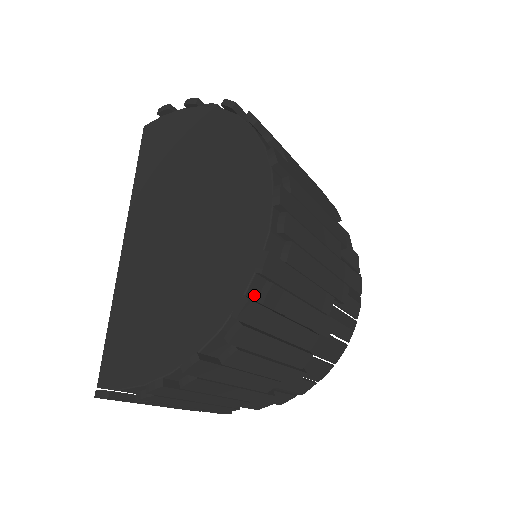
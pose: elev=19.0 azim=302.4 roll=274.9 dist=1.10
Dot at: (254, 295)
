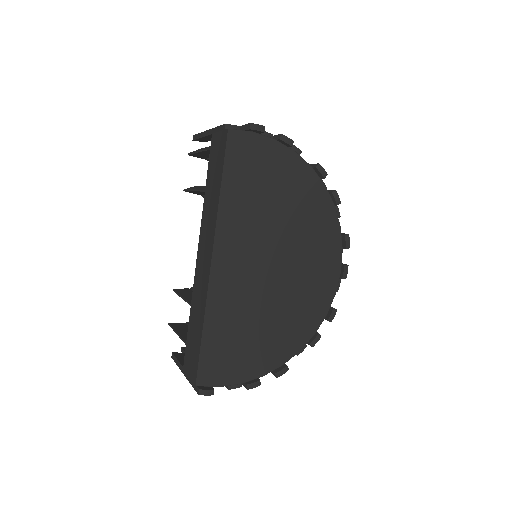
Dot at: occluded
